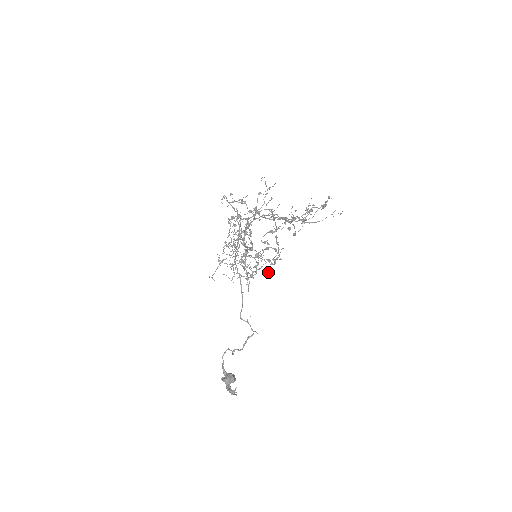
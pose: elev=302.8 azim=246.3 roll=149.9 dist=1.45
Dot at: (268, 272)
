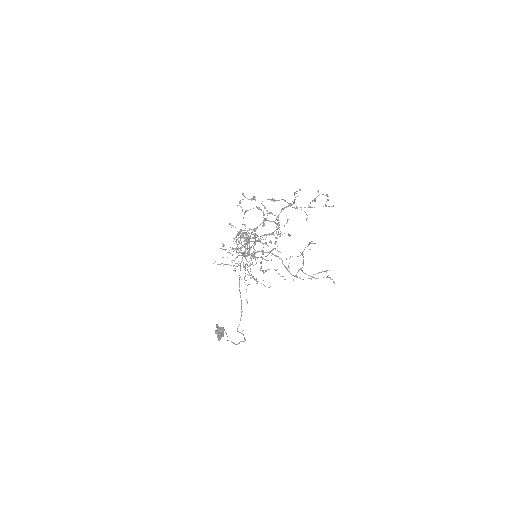
Dot at: occluded
